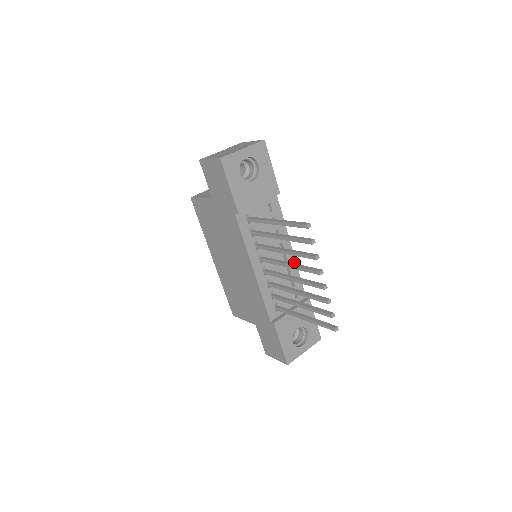
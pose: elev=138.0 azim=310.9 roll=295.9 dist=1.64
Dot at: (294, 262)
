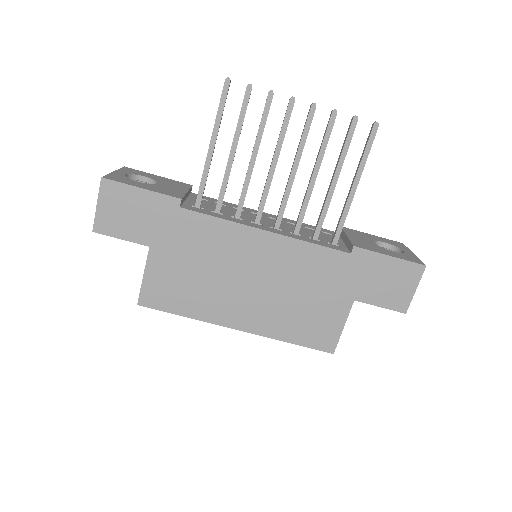
Dot at: (285, 219)
